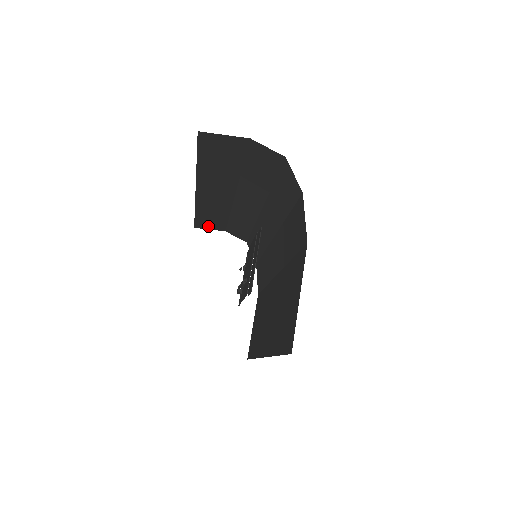
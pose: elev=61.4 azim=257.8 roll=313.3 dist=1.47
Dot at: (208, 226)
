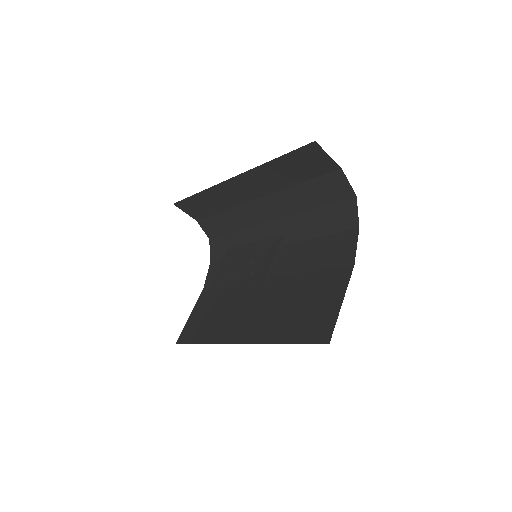
Dot at: (189, 209)
